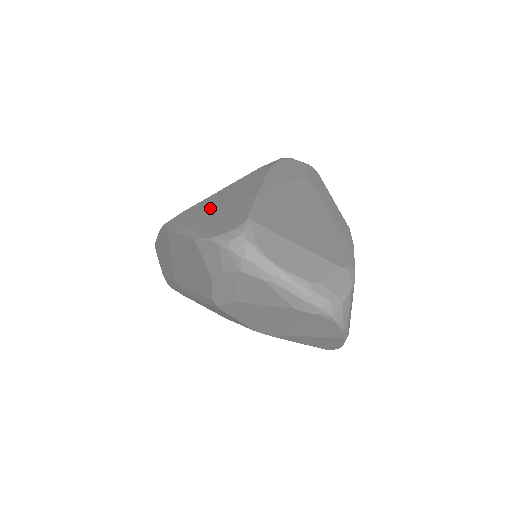
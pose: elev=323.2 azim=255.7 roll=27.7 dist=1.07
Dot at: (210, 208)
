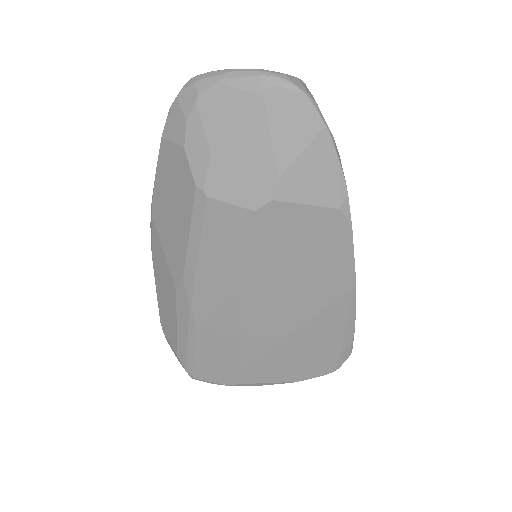
Dot at: occluded
